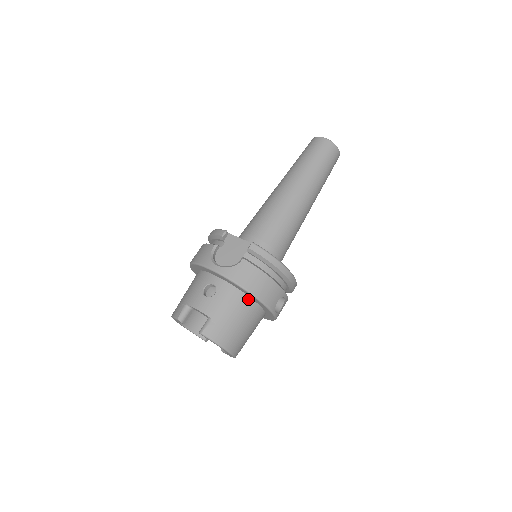
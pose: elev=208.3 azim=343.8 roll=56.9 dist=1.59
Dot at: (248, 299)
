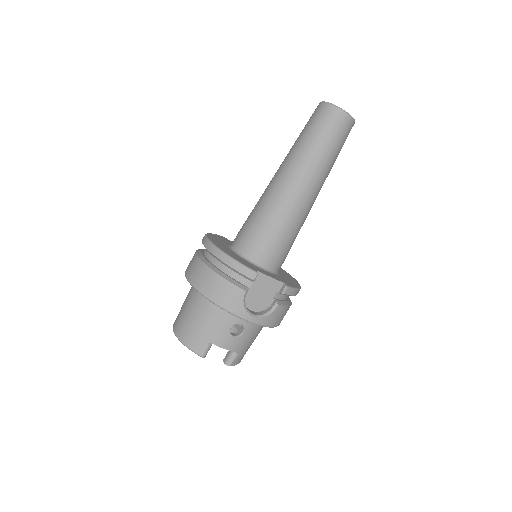
Dot at: occluded
